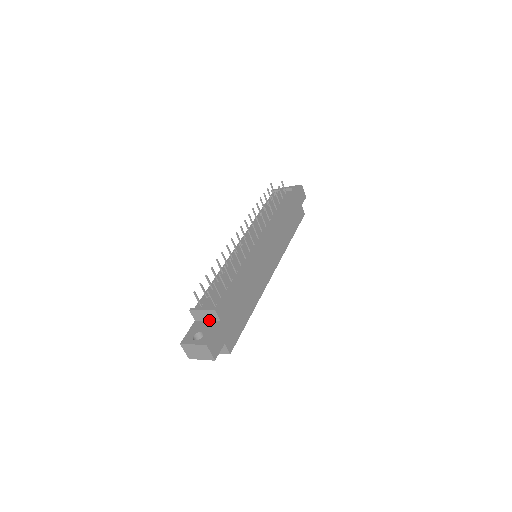
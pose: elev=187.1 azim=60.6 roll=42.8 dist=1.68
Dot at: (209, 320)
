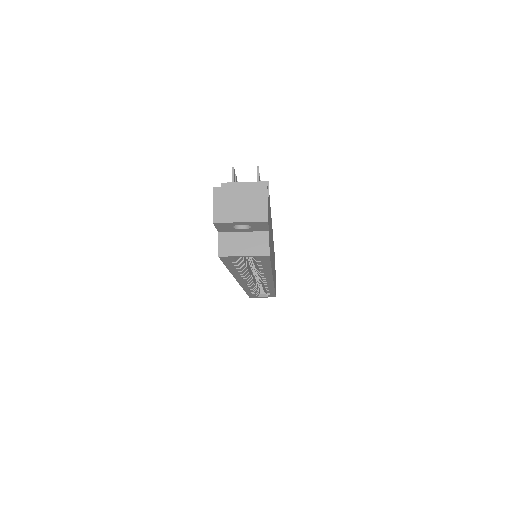
Dot at: occluded
